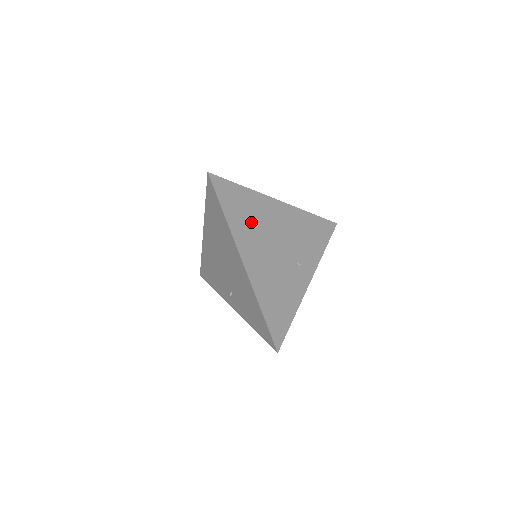
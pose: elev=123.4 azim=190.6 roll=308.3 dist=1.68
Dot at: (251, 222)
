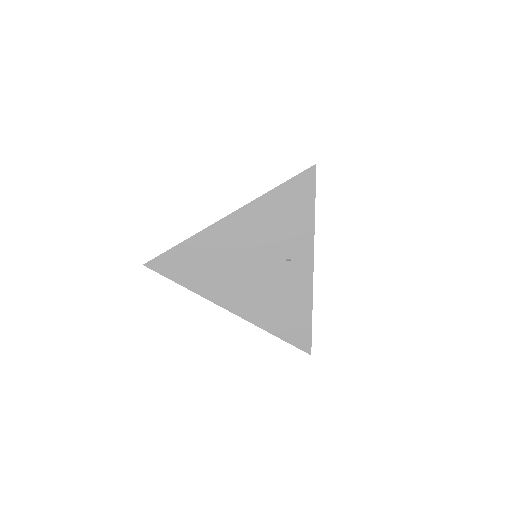
Dot at: (212, 268)
